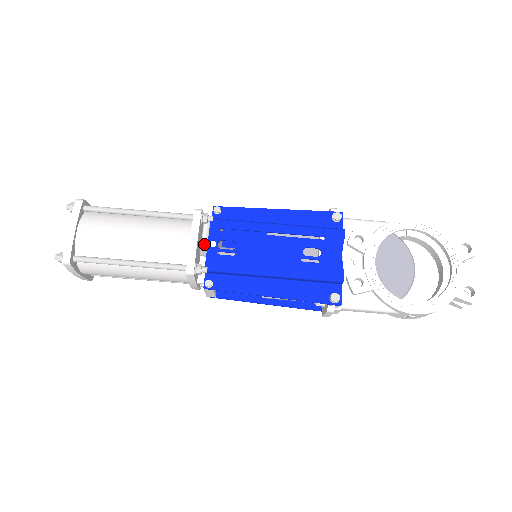
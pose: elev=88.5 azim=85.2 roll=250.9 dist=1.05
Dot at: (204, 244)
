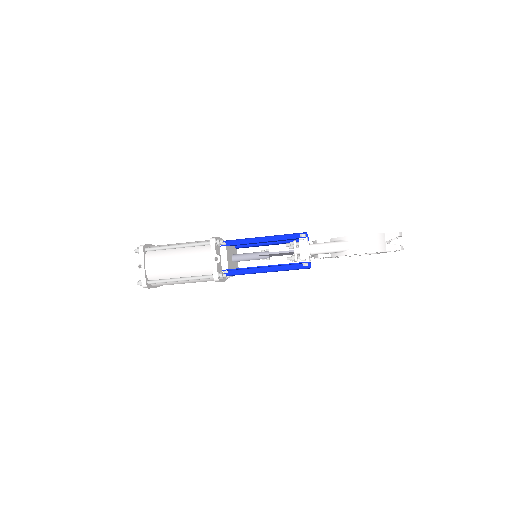
Dot at: occluded
